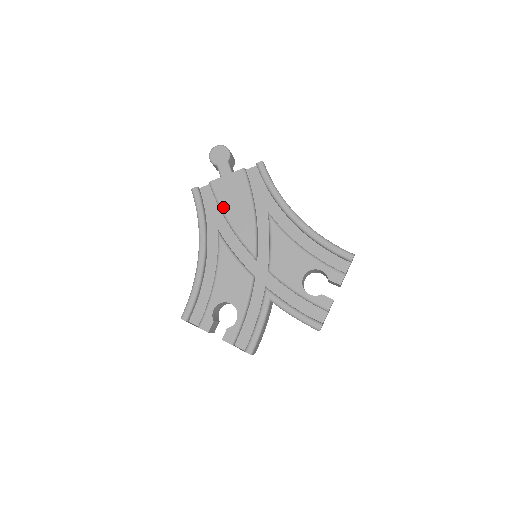
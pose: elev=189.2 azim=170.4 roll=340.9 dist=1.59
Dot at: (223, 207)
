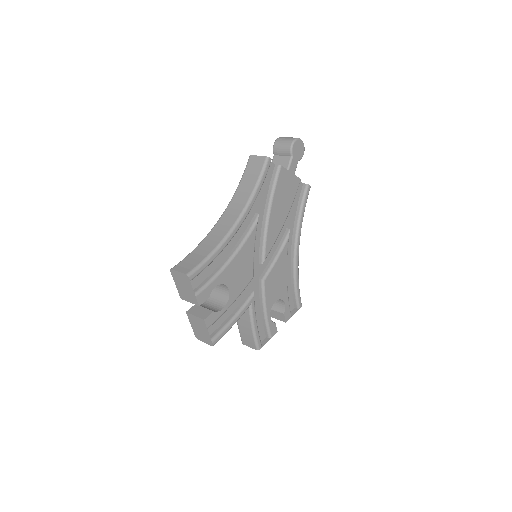
Dot at: (274, 198)
